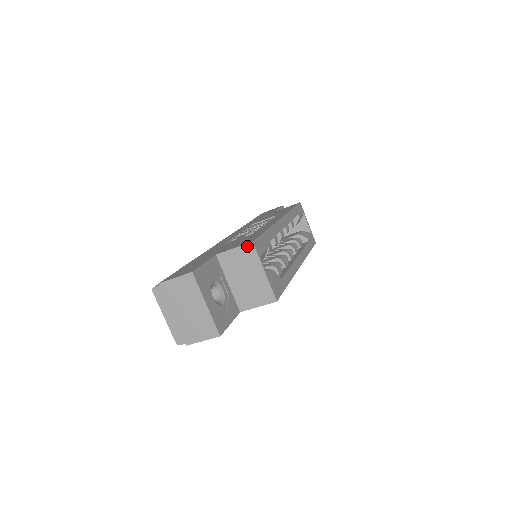
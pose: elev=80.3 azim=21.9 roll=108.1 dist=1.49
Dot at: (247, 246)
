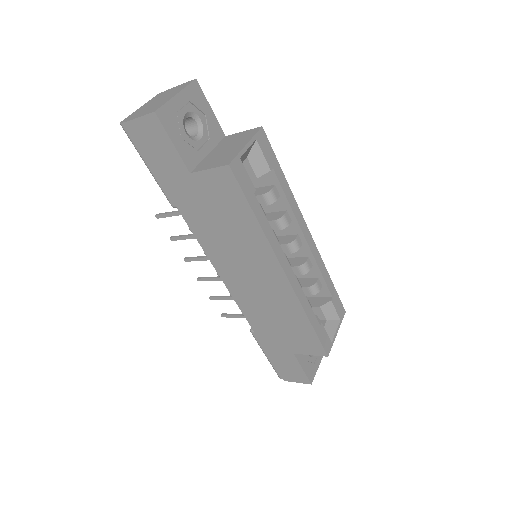
Dot at: (255, 129)
